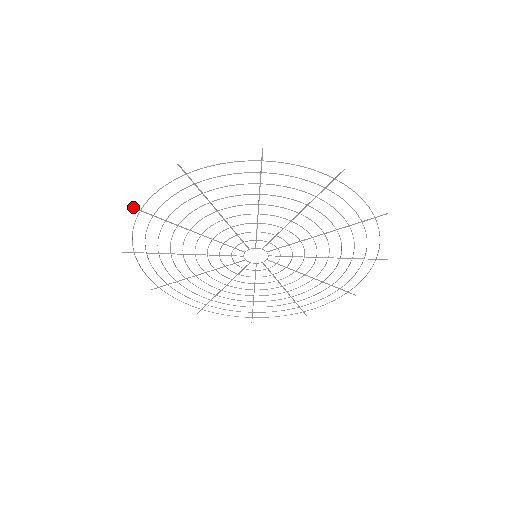
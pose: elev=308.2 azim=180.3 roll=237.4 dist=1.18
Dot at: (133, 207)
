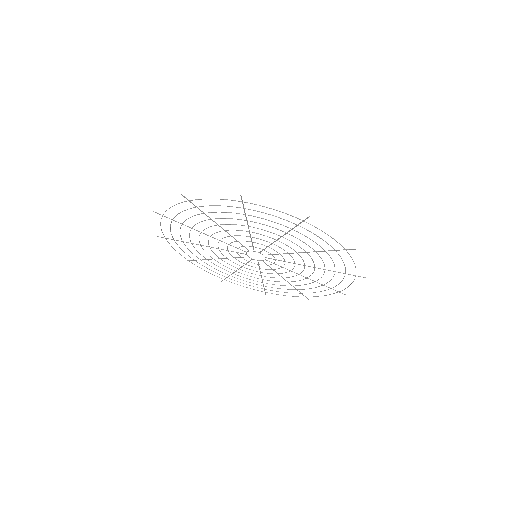
Dot at: occluded
